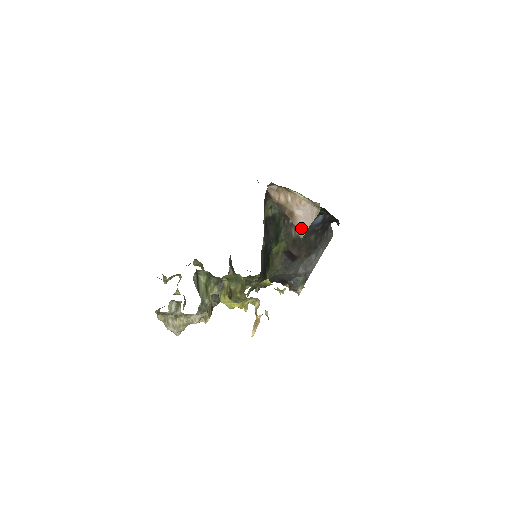
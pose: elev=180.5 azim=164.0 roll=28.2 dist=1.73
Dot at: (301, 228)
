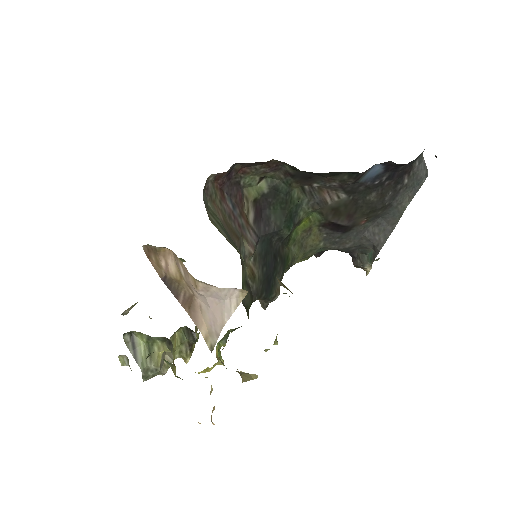
Dot at: (209, 331)
